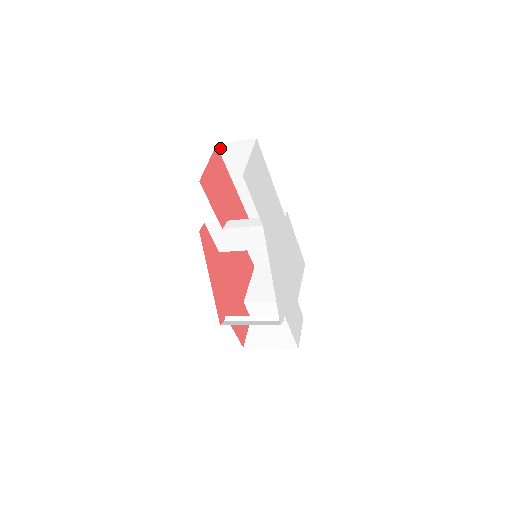
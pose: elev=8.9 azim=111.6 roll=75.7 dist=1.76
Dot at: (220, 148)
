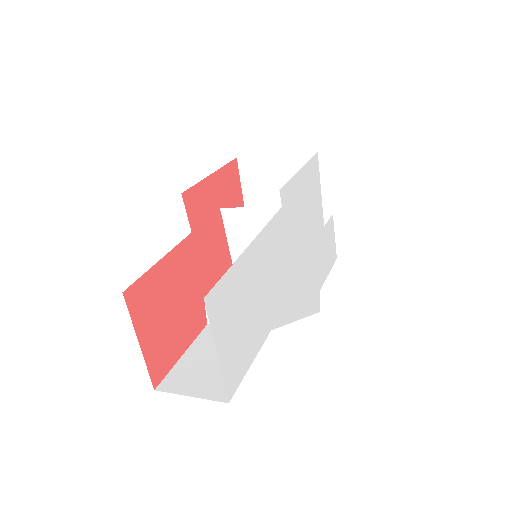
Dot at: (132, 287)
